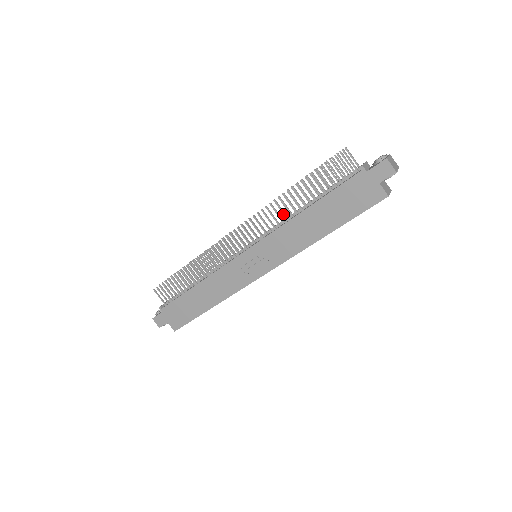
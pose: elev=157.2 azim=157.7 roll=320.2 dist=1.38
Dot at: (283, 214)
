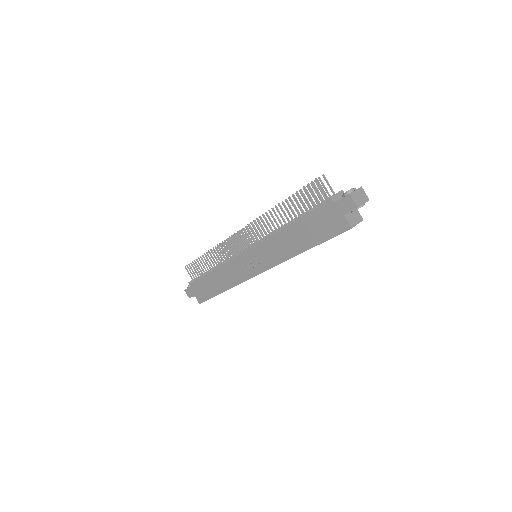
Dot at: occluded
